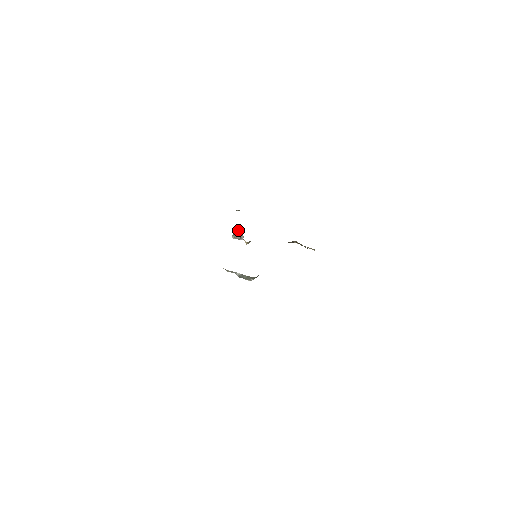
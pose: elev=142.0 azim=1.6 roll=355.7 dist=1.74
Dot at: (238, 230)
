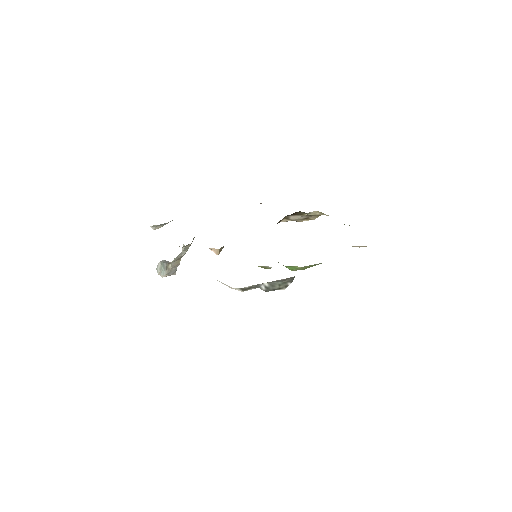
Dot at: (165, 261)
